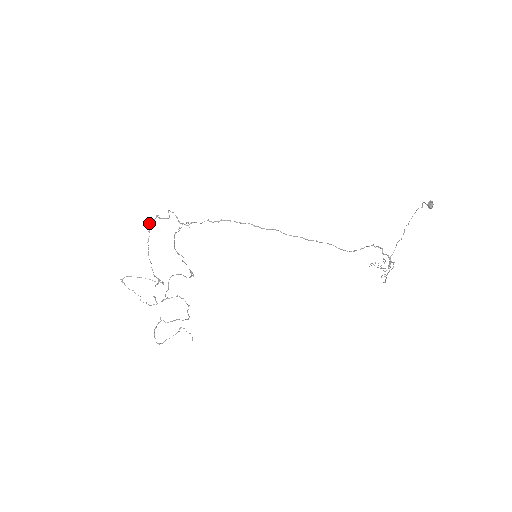
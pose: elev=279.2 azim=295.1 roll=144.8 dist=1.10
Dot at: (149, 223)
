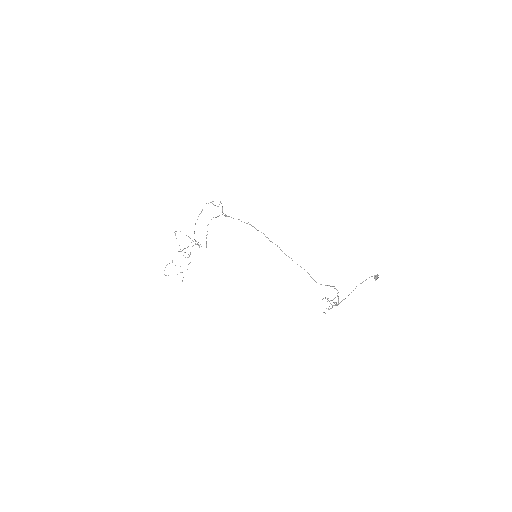
Dot at: occluded
